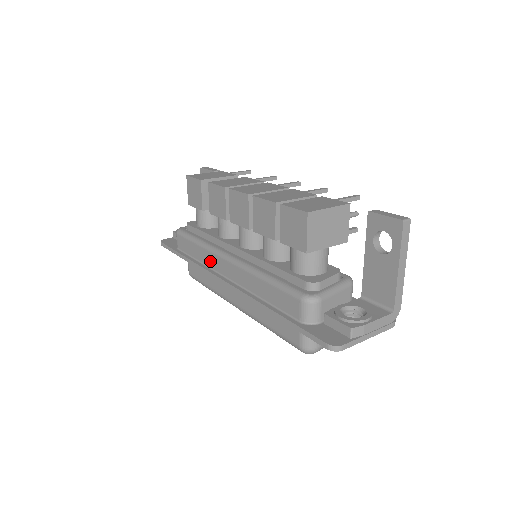
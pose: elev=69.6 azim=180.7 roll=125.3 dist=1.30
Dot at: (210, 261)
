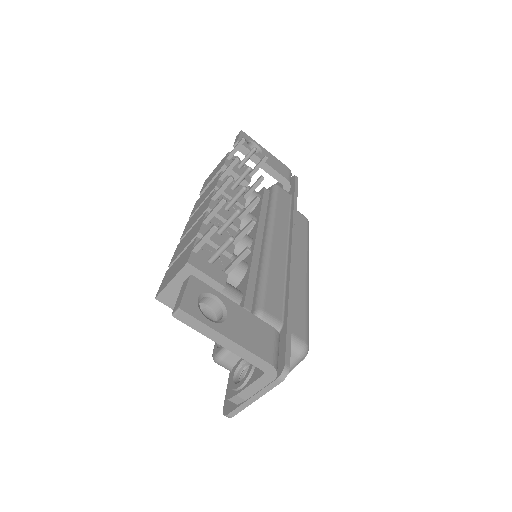
Dot at: occluded
